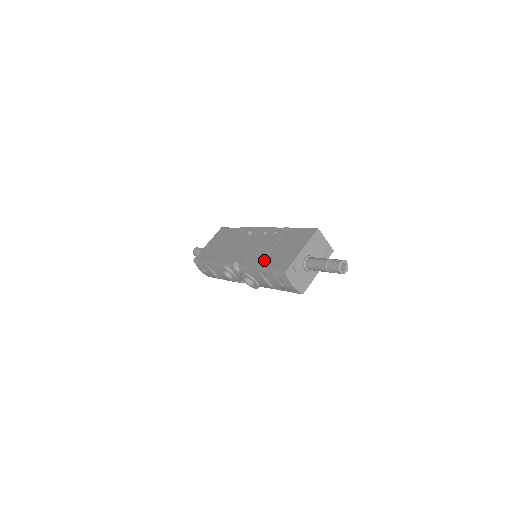
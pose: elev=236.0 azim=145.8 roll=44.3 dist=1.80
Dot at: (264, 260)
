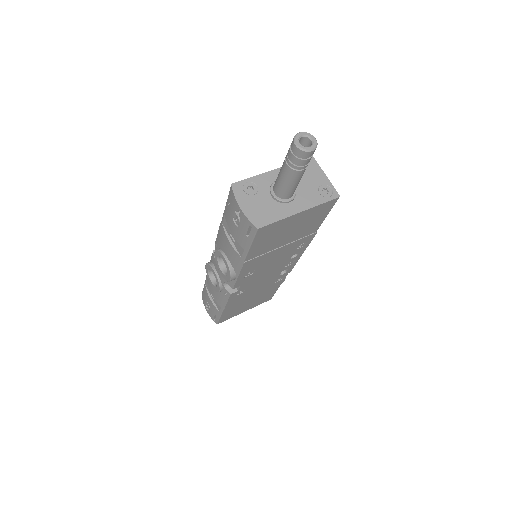
Dot at: occluded
